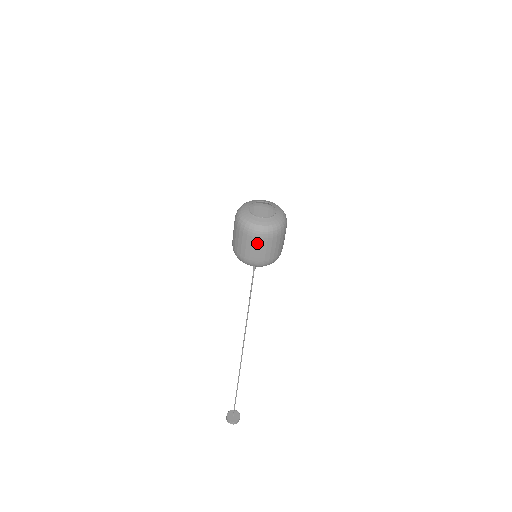
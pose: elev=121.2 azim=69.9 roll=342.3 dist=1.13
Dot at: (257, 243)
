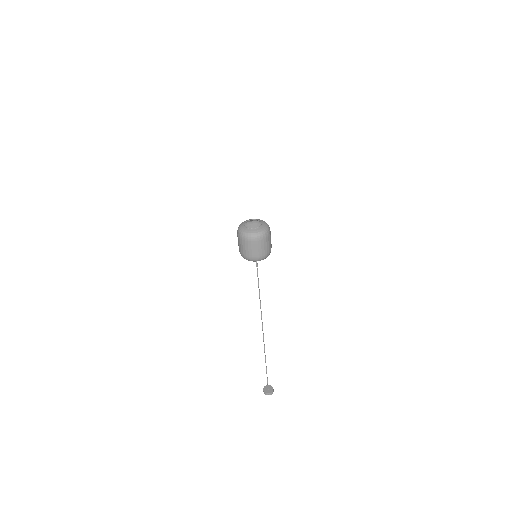
Dot at: (258, 244)
